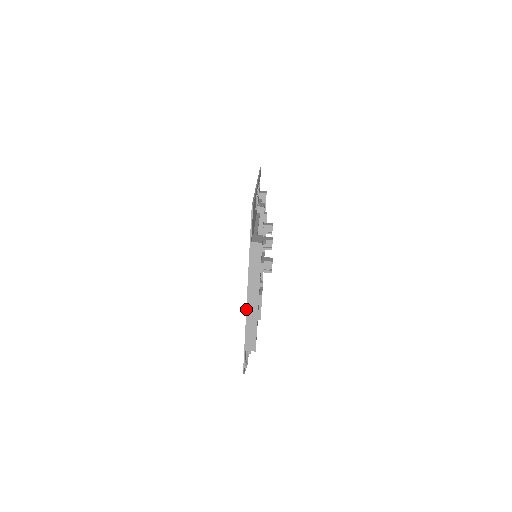
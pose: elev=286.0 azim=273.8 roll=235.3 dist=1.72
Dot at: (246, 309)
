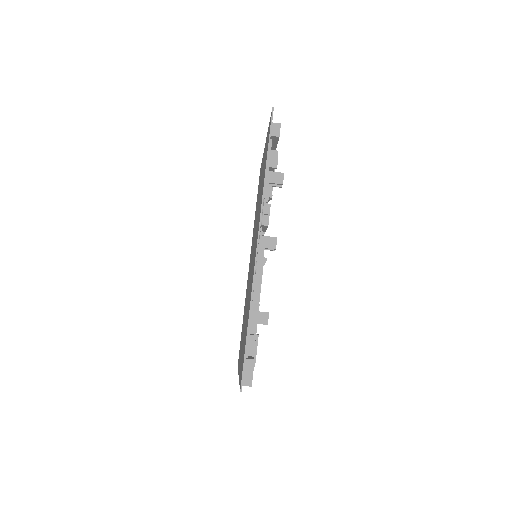
Dot at: occluded
